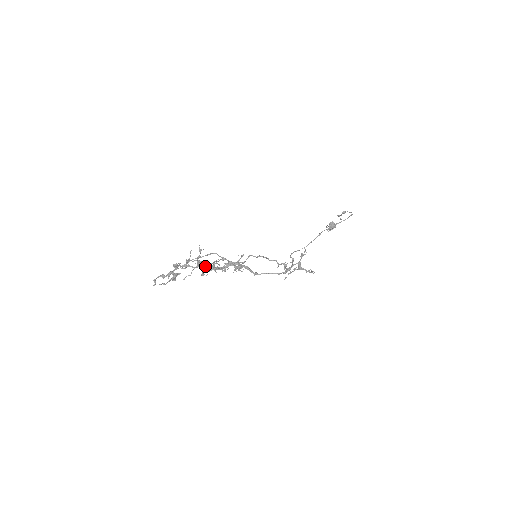
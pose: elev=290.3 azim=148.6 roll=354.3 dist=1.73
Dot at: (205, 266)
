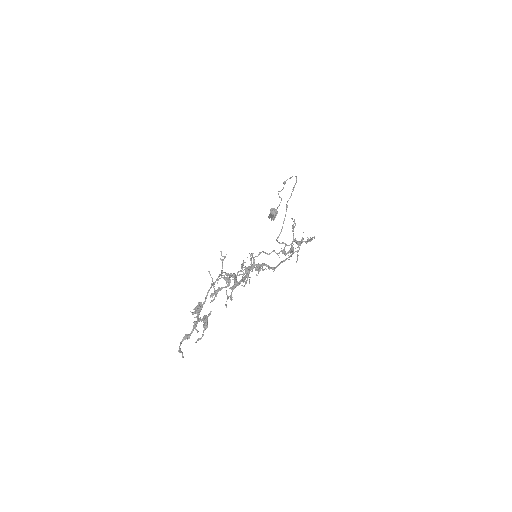
Dot at: (235, 279)
